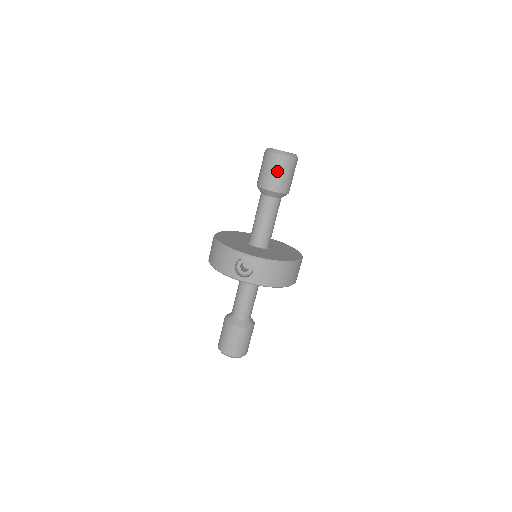
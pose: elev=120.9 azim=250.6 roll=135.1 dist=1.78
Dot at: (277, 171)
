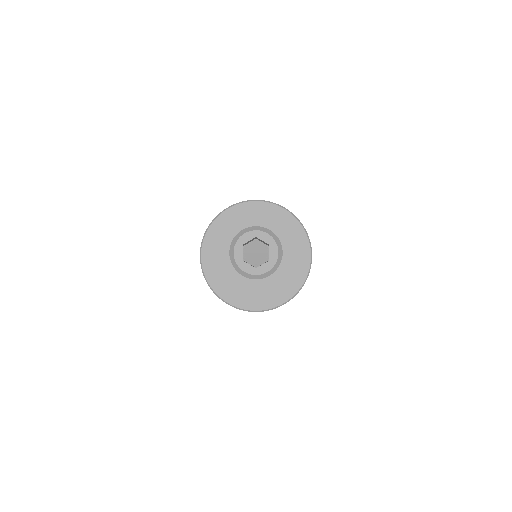
Dot at: occluded
